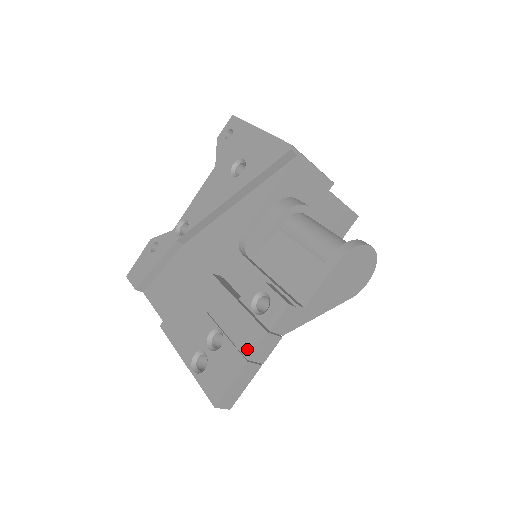
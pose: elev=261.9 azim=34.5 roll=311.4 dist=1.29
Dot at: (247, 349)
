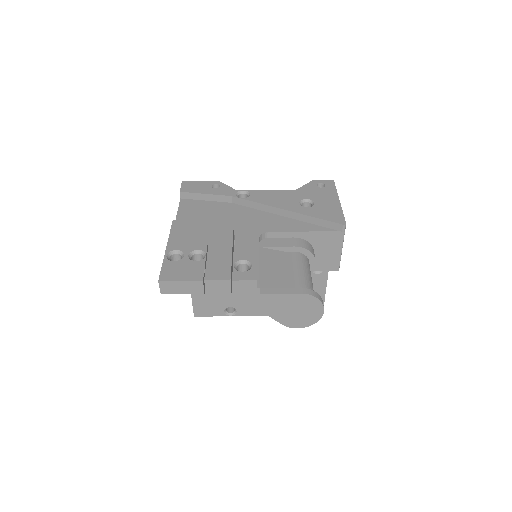
Dot at: (210, 275)
